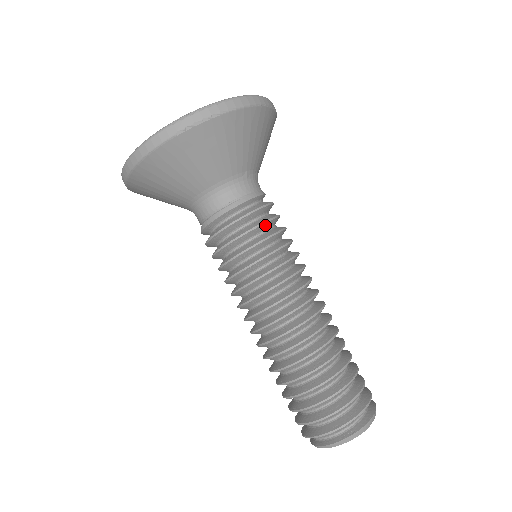
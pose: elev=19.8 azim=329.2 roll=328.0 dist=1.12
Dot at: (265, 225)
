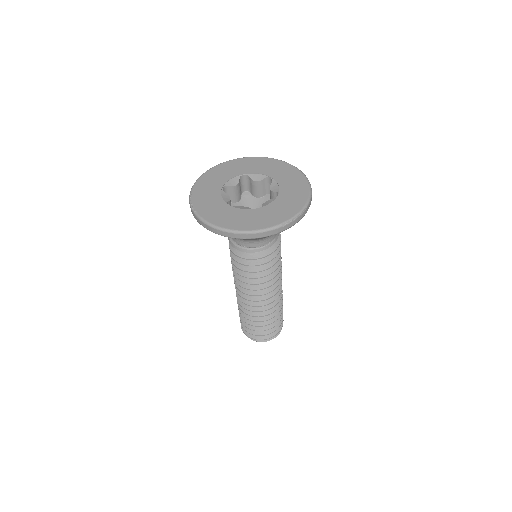
Dot at: (278, 251)
